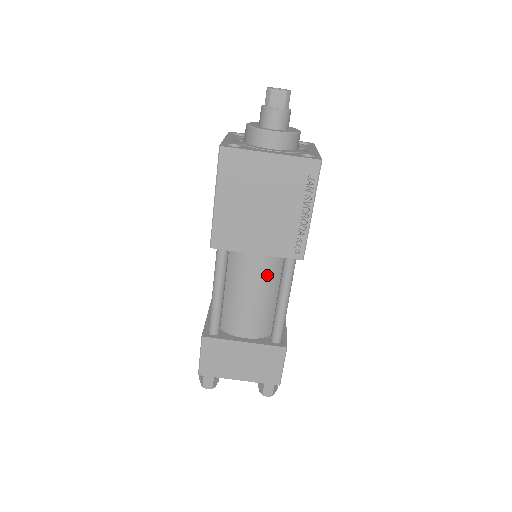
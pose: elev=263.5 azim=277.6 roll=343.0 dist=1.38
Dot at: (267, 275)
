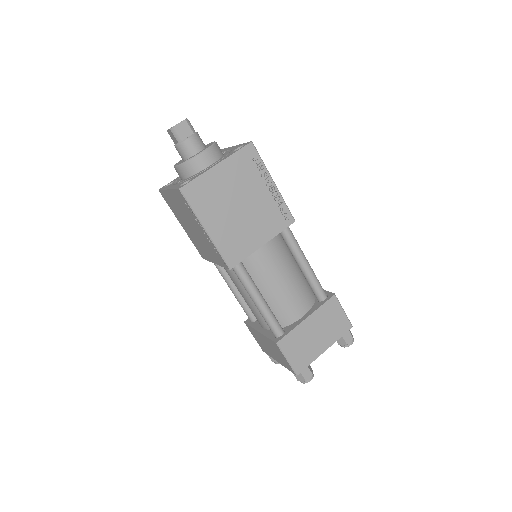
Dot at: (280, 256)
